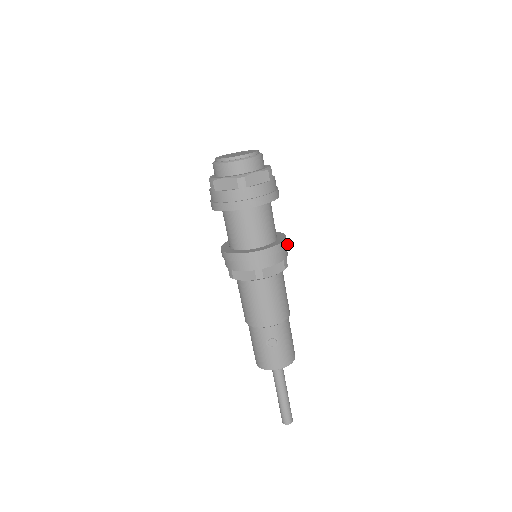
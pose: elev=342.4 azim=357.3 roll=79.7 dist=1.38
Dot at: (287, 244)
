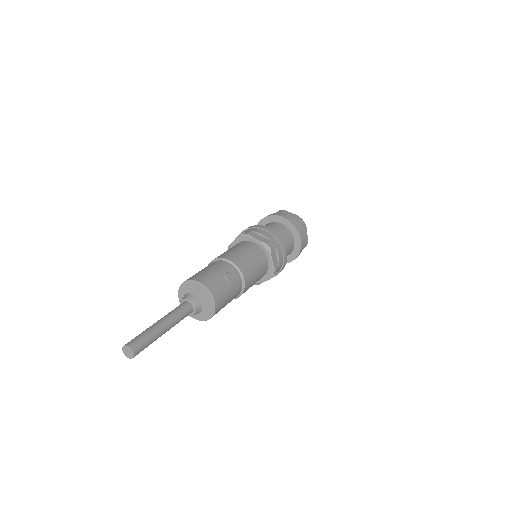
Dot at: occluded
